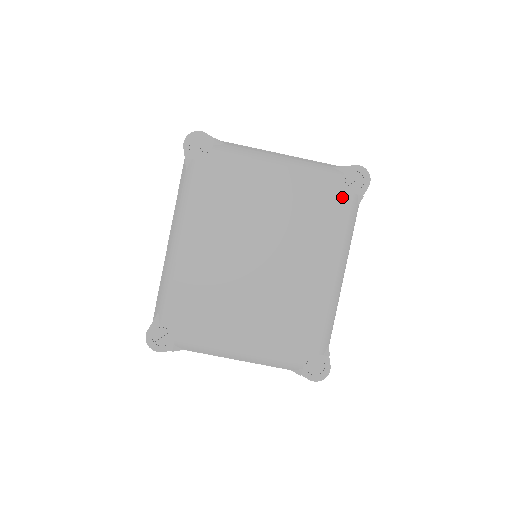
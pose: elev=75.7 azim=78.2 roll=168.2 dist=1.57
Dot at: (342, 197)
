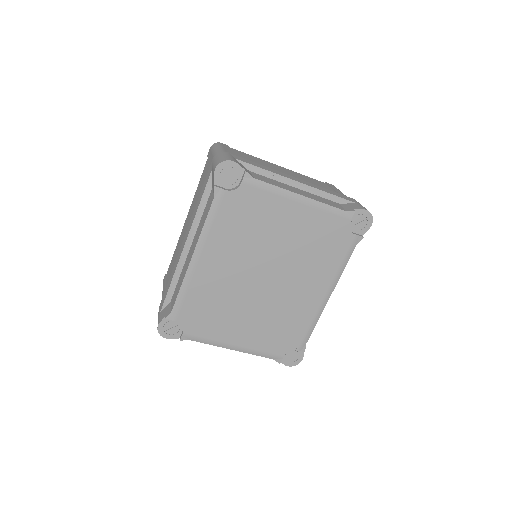
Dot at: (346, 237)
